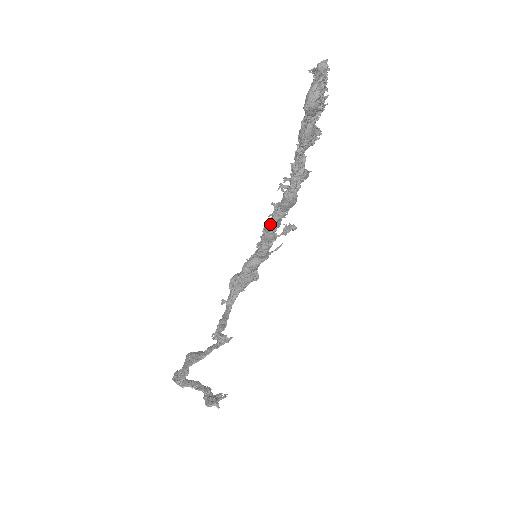
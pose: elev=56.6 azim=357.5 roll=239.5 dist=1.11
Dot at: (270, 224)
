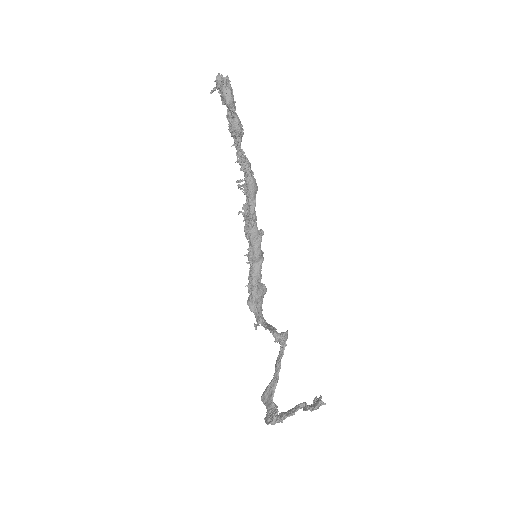
Dot at: (251, 217)
